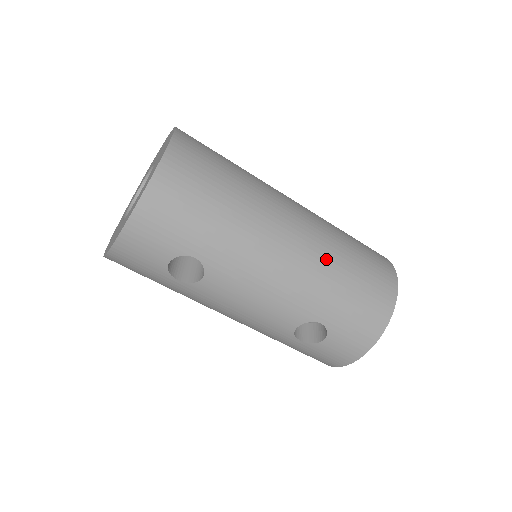
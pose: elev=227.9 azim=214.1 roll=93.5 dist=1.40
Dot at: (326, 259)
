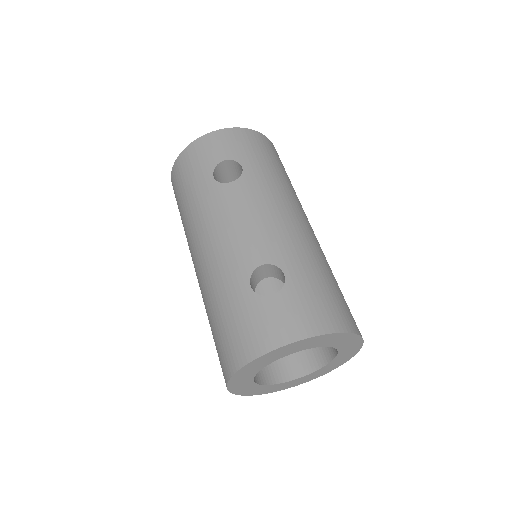
Dot at: (320, 253)
